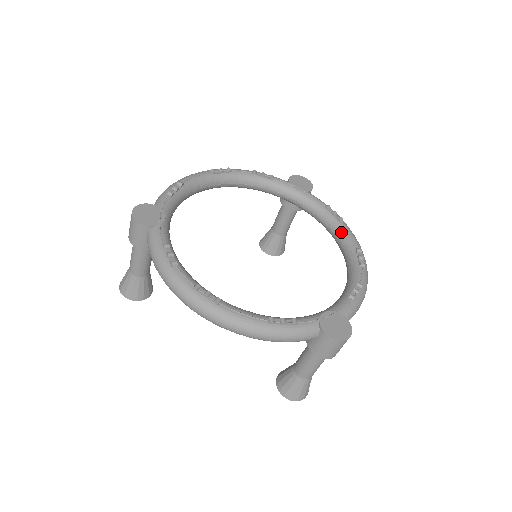
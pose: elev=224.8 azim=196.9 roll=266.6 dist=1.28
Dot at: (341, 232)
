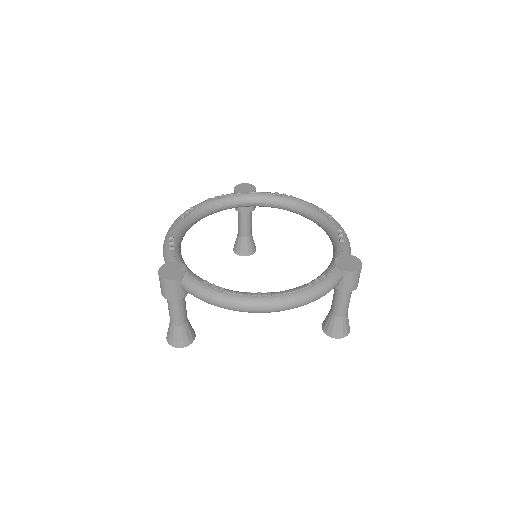
Dot at: (298, 205)
